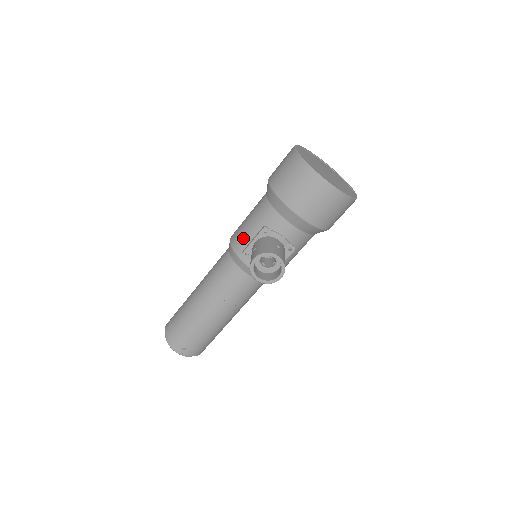
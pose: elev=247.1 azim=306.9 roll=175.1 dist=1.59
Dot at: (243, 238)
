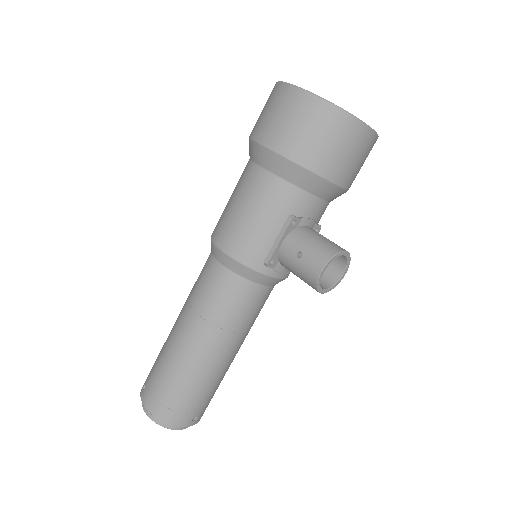
Dot at: (257, 244)
